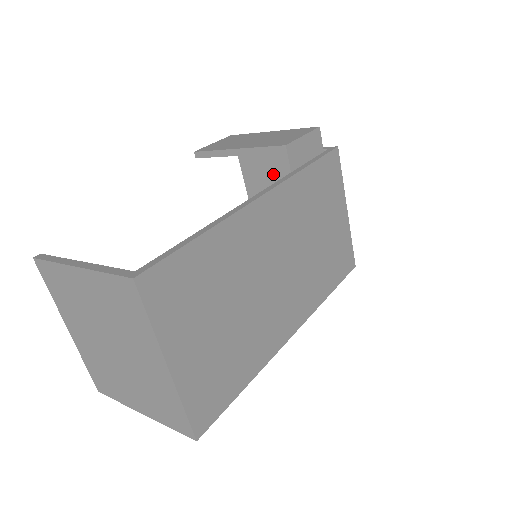
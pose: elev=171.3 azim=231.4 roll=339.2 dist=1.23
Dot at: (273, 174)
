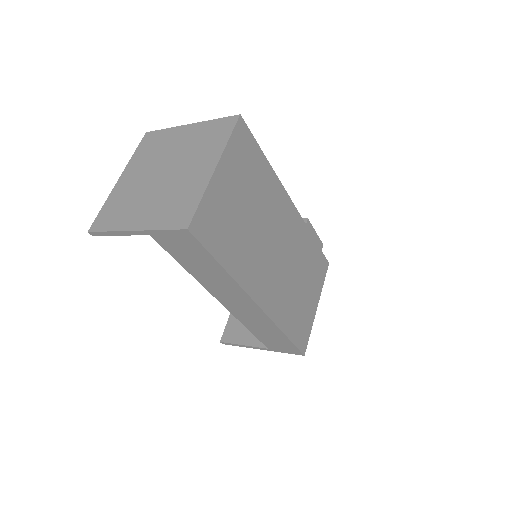
Dot at: occluded
